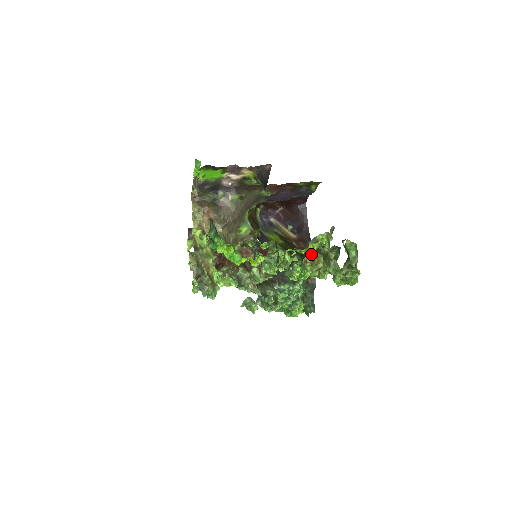
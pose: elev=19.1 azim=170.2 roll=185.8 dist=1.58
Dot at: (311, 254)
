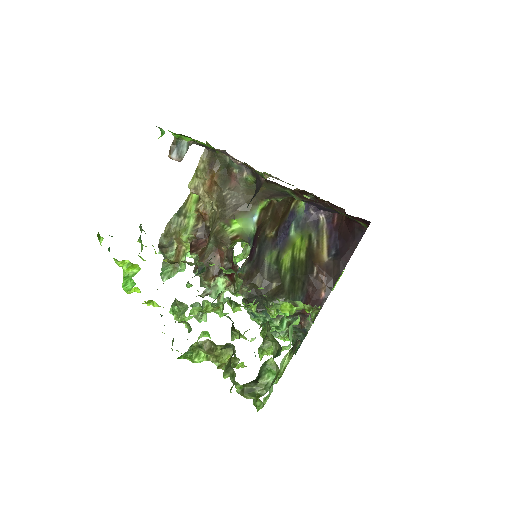
Dot at: occluded
